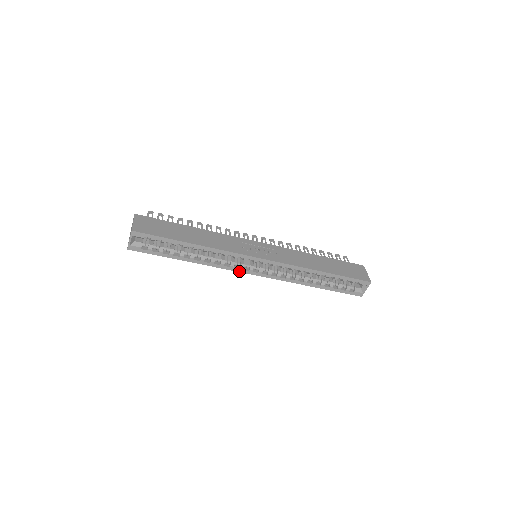
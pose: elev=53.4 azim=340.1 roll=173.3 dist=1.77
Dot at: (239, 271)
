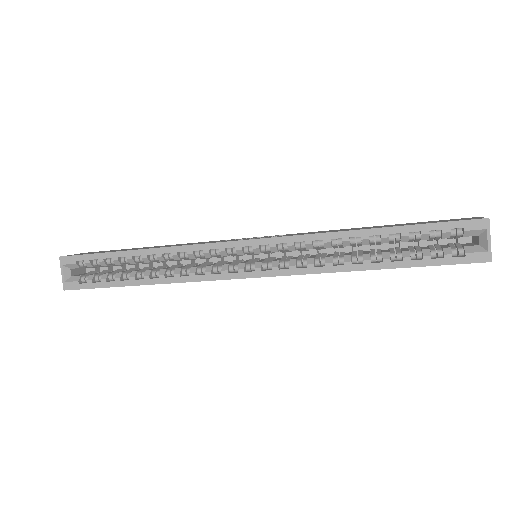
Dot at: (223, 278)
